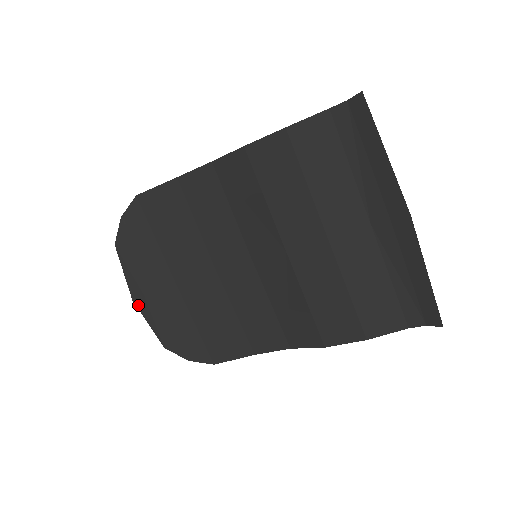
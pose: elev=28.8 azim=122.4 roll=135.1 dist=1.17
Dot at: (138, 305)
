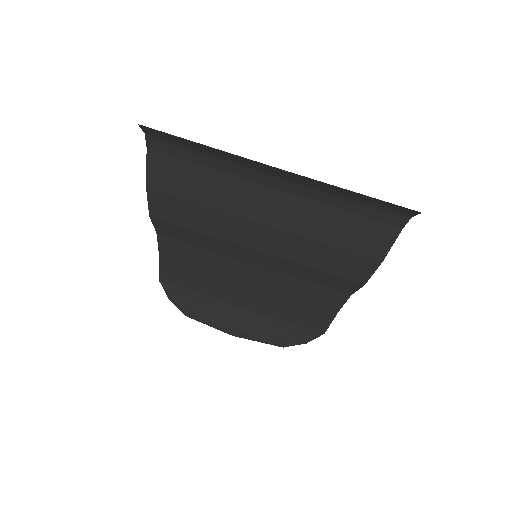
Dot at: (239, 336)
